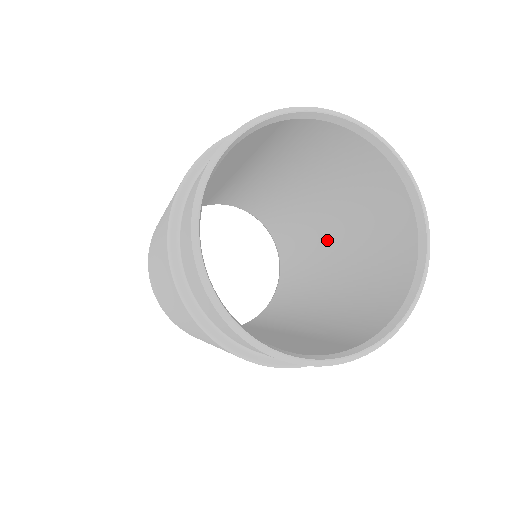
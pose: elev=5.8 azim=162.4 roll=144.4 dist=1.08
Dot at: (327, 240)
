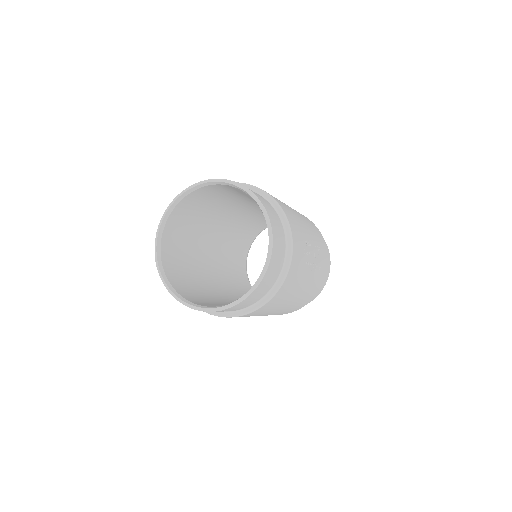
Dot at: occluded
